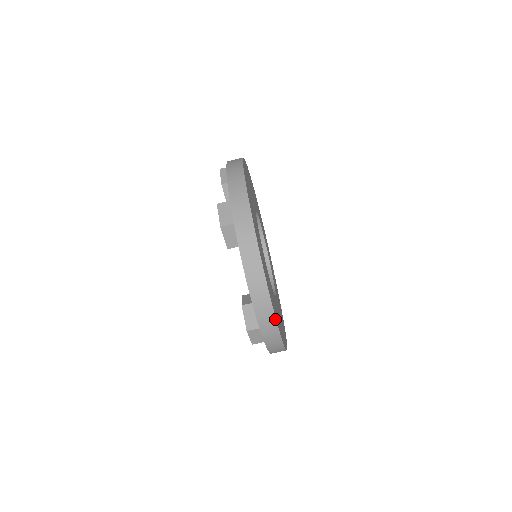
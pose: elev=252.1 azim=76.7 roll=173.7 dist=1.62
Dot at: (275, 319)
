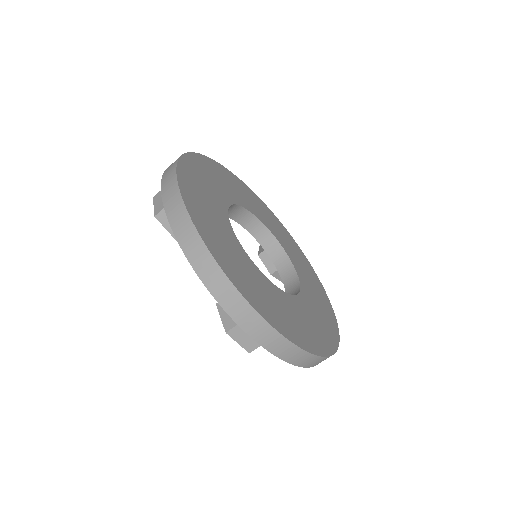
Dot at: (336, 351)
